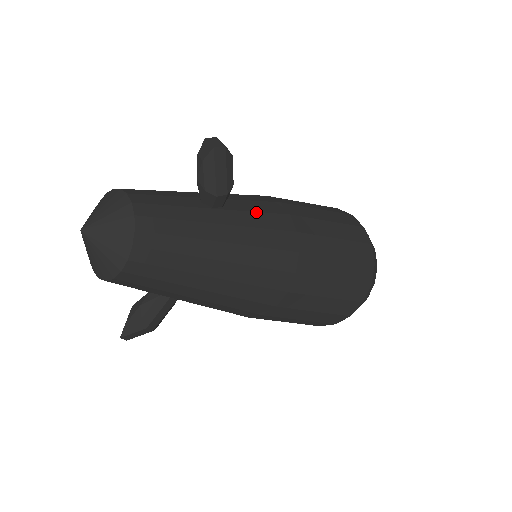
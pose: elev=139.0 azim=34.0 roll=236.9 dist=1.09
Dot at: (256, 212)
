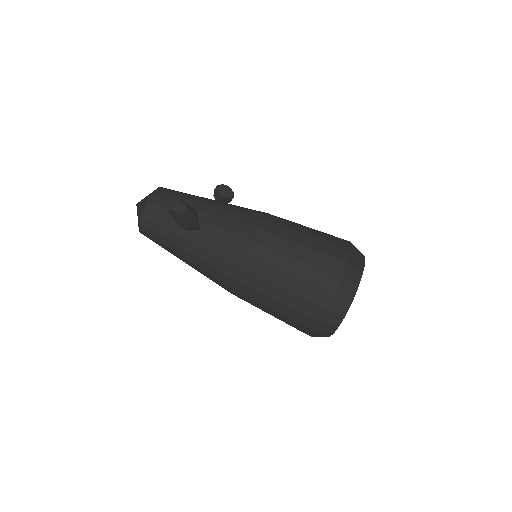
Dot at: (219, 242)
